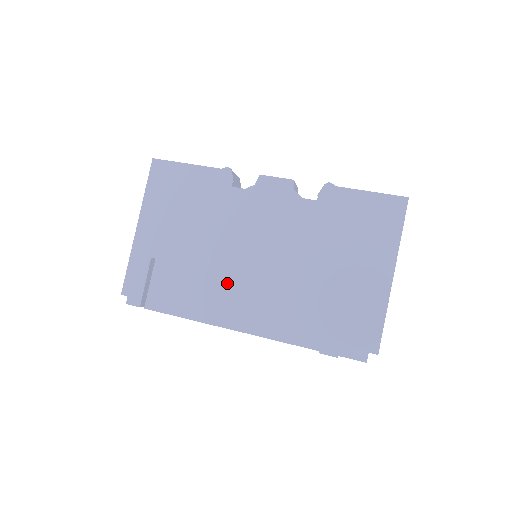
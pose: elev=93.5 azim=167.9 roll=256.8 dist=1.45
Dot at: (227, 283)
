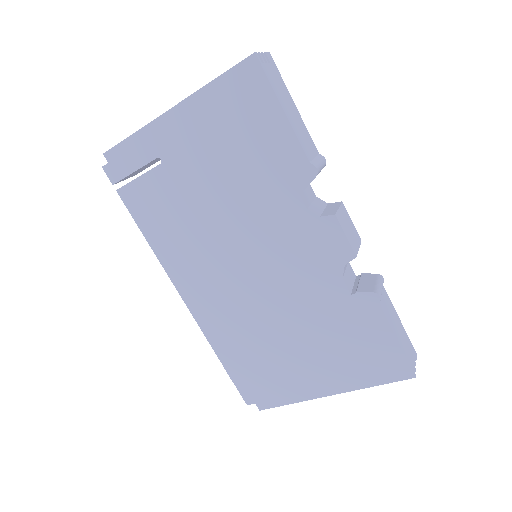
Dot at: (206, 257)
